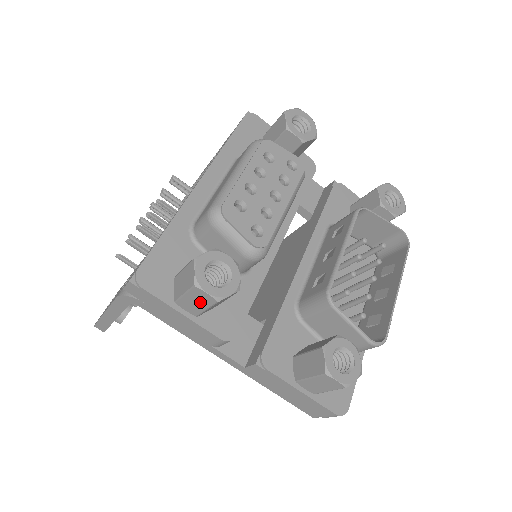
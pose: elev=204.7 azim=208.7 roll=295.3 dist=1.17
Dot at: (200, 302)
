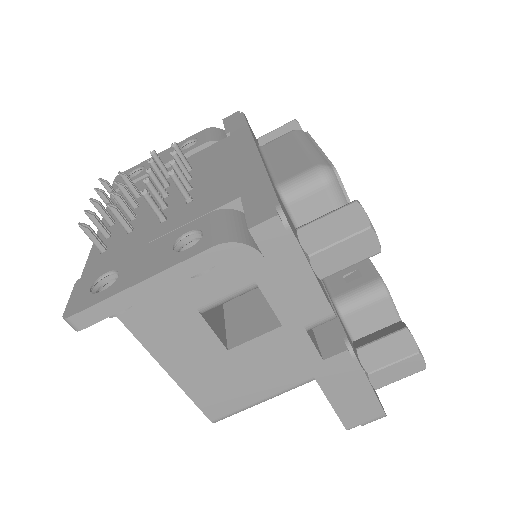
Dot at: (353, 254)
